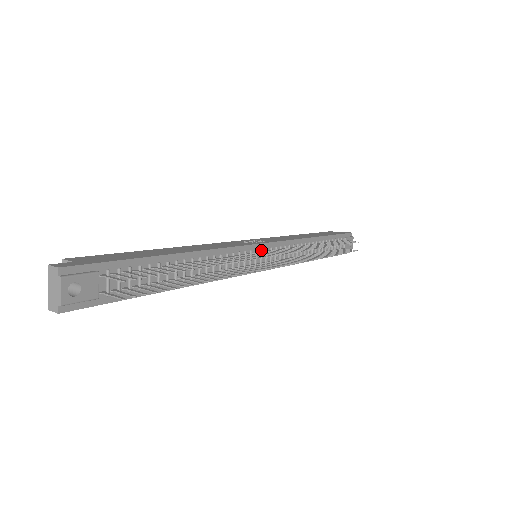
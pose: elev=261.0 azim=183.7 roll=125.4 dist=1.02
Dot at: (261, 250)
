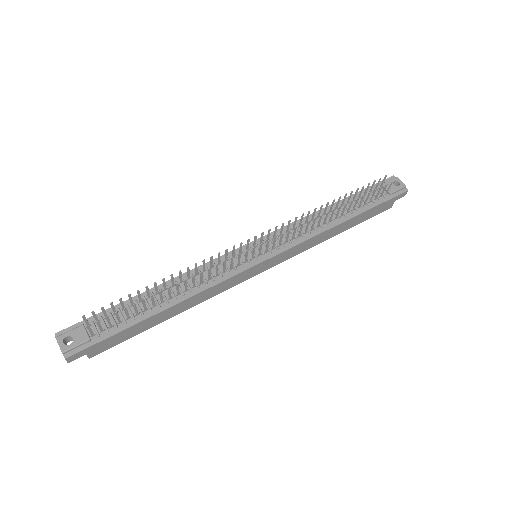
Dot at: (249, 248)
